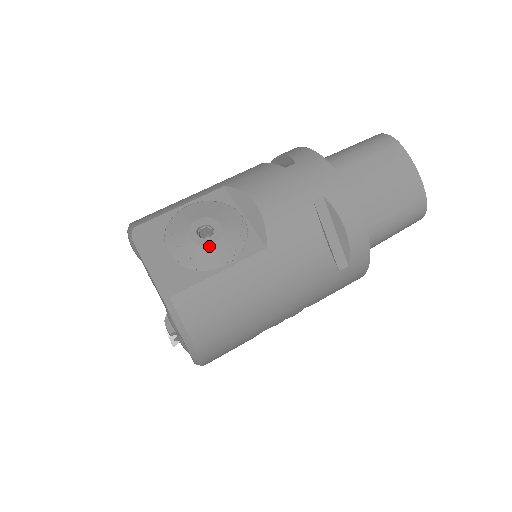
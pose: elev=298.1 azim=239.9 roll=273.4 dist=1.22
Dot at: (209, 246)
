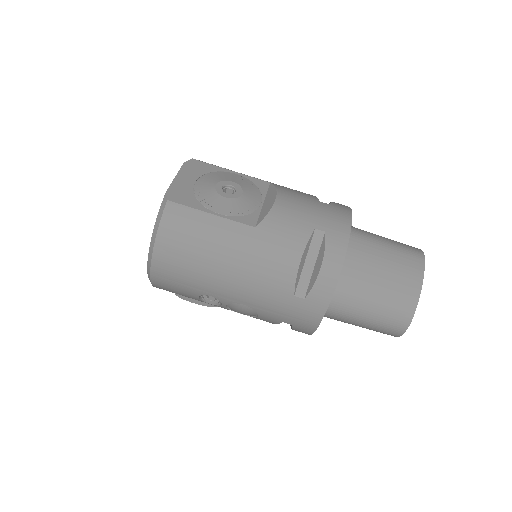
Dot at: (221, 197)
